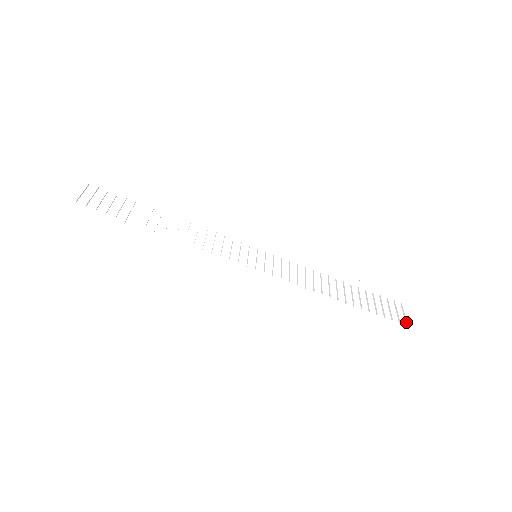
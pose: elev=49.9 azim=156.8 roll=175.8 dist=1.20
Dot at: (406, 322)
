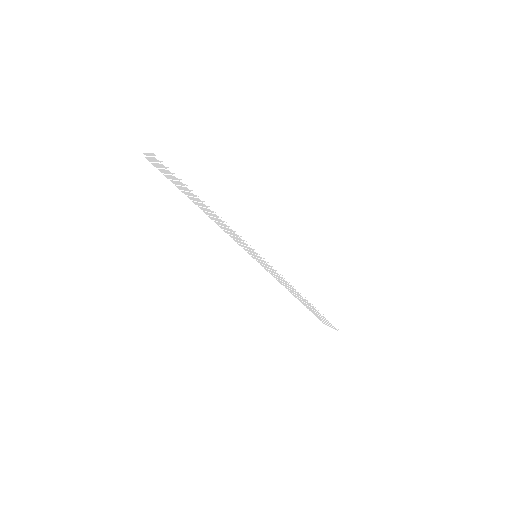
Dot at: (335, 327)
